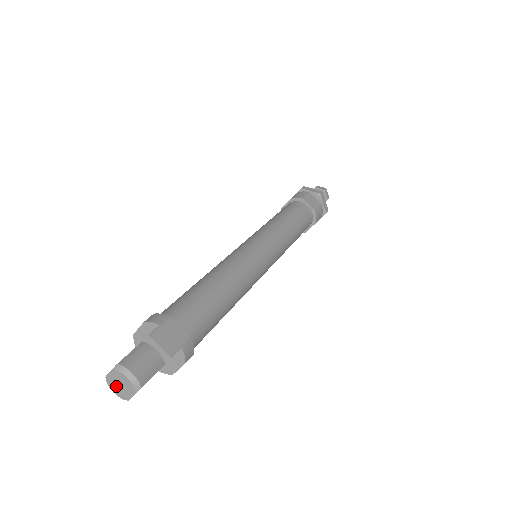
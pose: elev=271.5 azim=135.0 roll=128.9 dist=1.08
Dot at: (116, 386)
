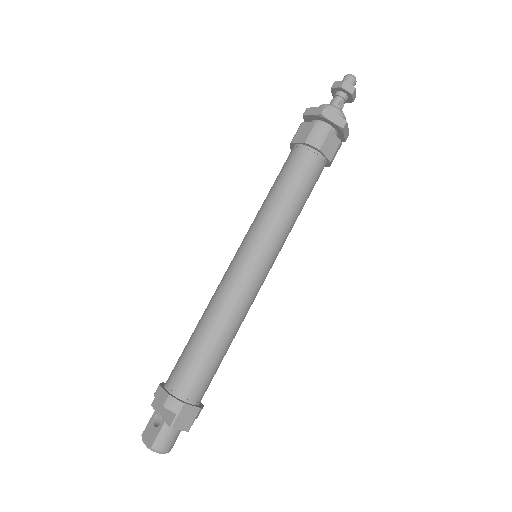
Dot at: occluded
